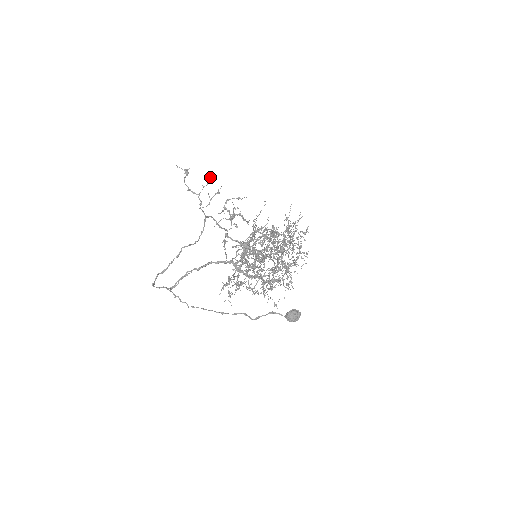
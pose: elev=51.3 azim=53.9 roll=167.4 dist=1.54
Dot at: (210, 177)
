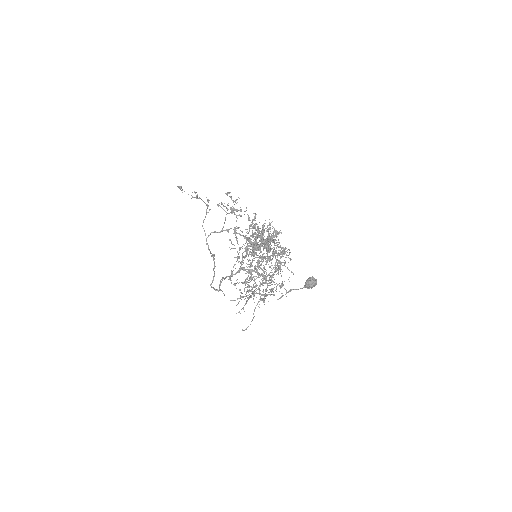
Dot at: (194, 191)
